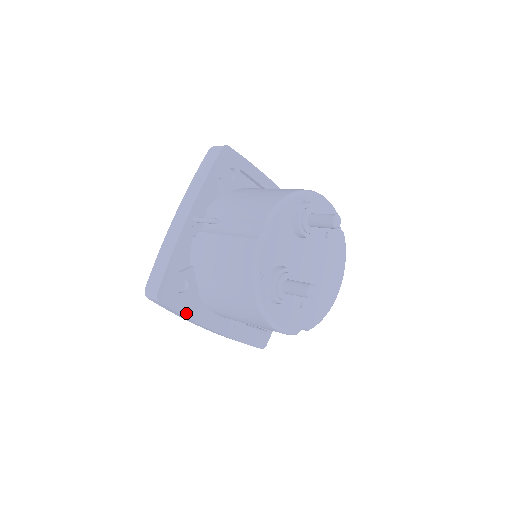
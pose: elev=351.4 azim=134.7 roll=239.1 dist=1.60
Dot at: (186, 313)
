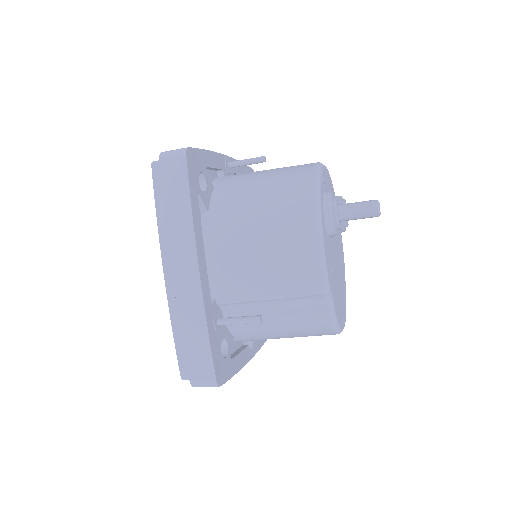
Dot at: (193, 205)
